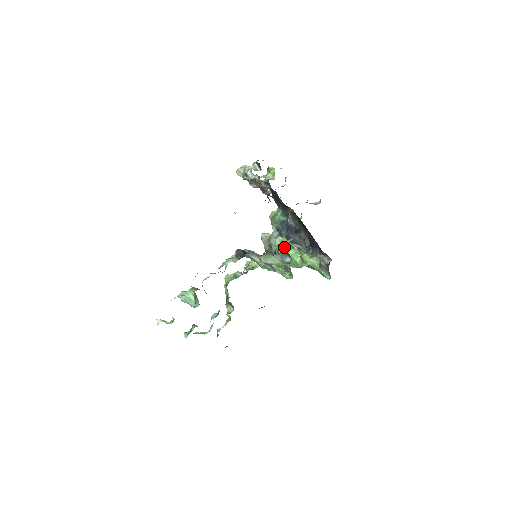
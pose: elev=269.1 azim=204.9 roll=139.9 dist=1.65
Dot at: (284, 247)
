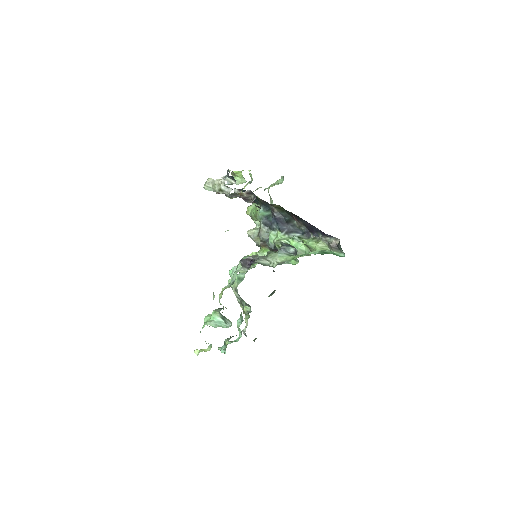
Dot at: (284, 241)
